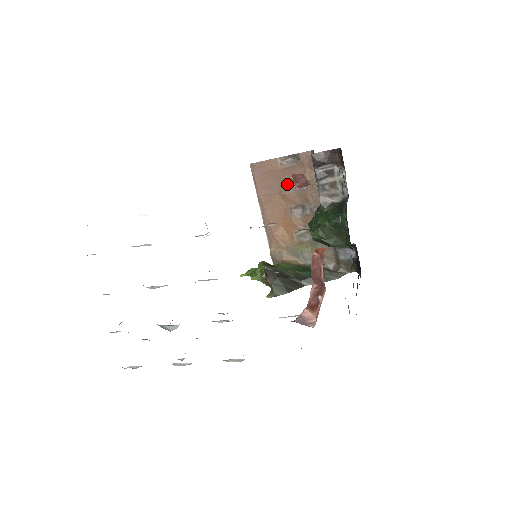
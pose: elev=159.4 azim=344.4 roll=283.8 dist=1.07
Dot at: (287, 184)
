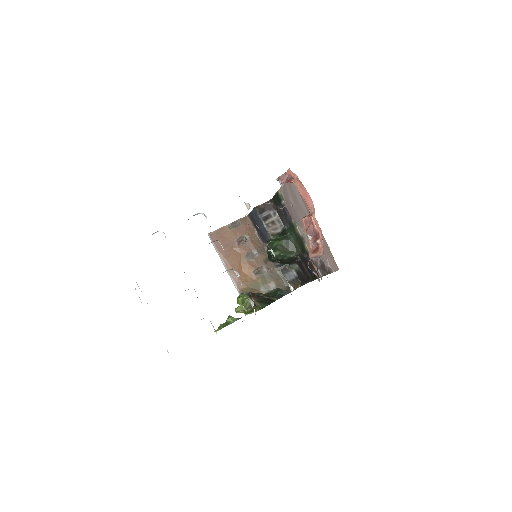
Dot at: (237, 241)
